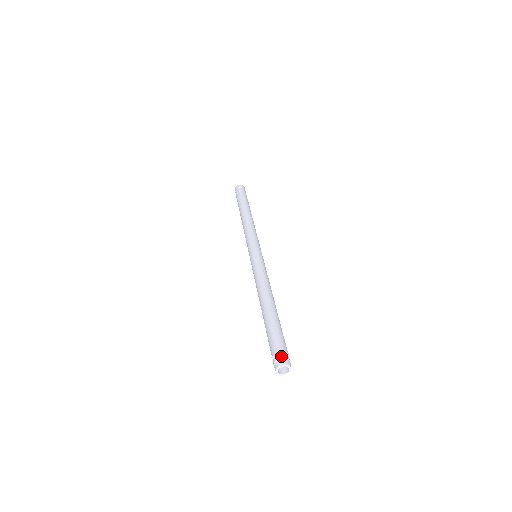
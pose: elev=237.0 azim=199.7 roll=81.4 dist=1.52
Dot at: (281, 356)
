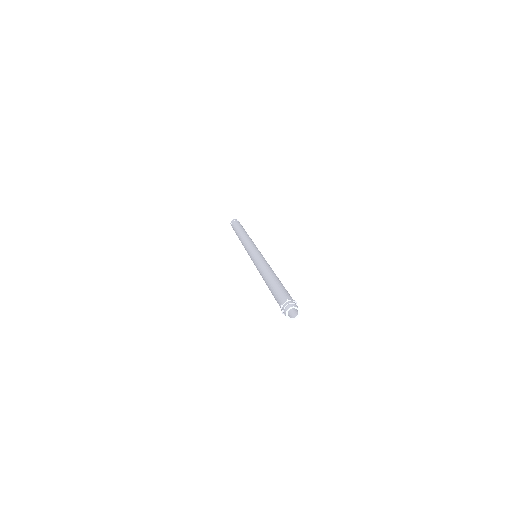
Dot at: (289, 302)
